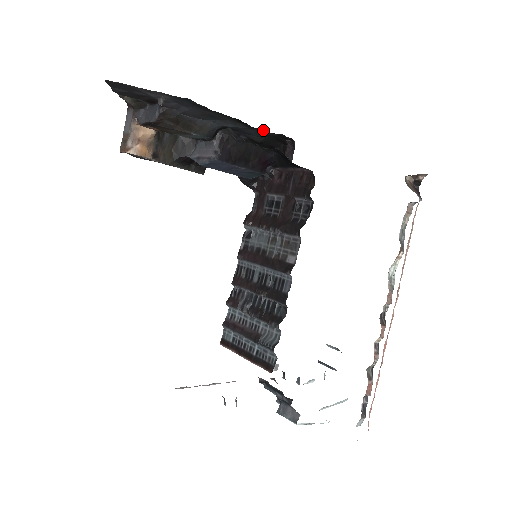
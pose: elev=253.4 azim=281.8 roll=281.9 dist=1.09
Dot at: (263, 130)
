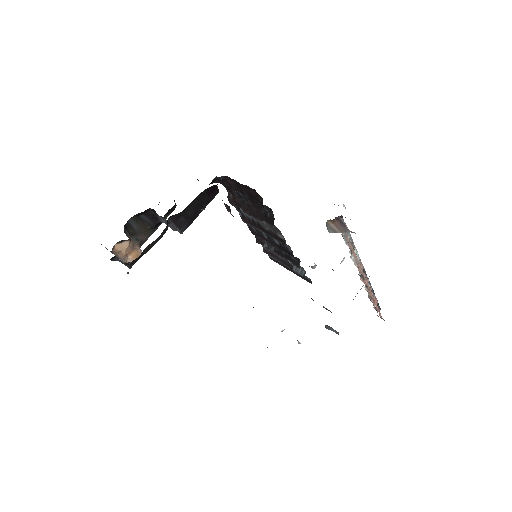
Dot at: occluded
